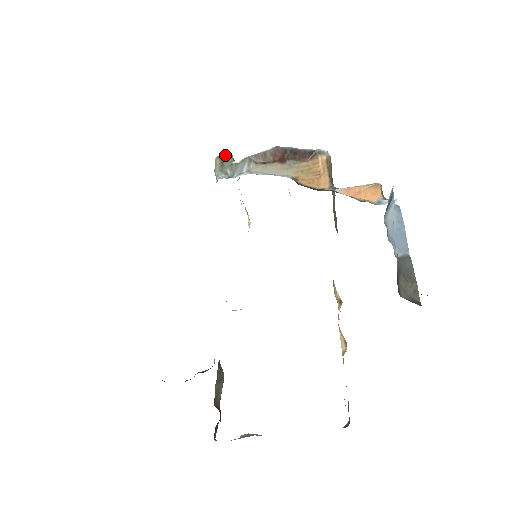
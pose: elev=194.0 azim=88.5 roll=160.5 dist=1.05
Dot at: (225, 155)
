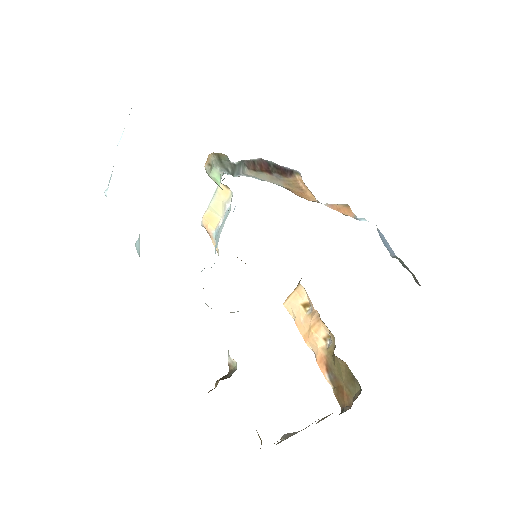
Dot at: (221, 153)
